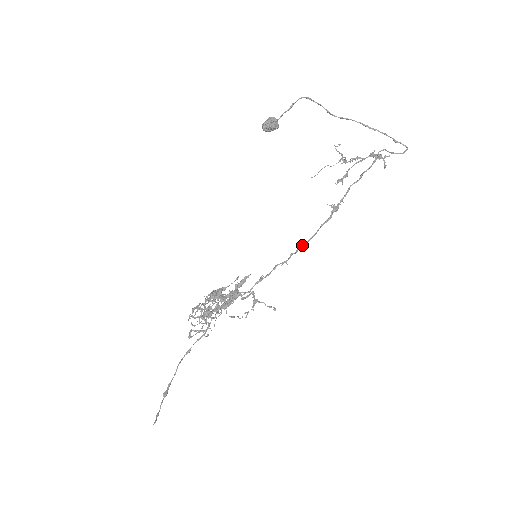
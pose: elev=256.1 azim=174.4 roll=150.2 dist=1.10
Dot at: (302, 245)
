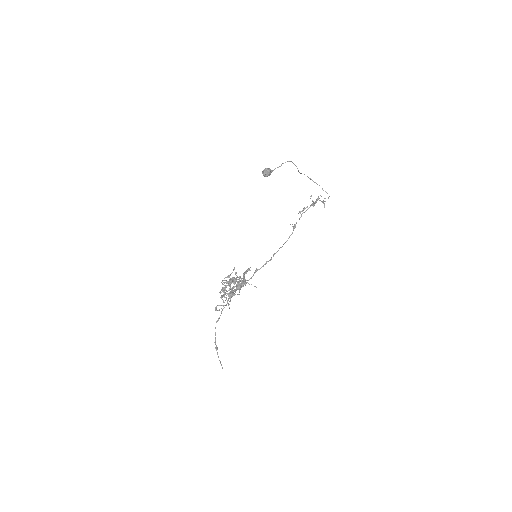
Dot at: occluded
